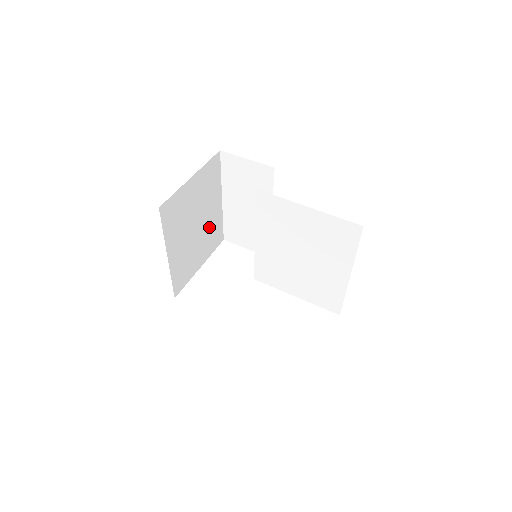
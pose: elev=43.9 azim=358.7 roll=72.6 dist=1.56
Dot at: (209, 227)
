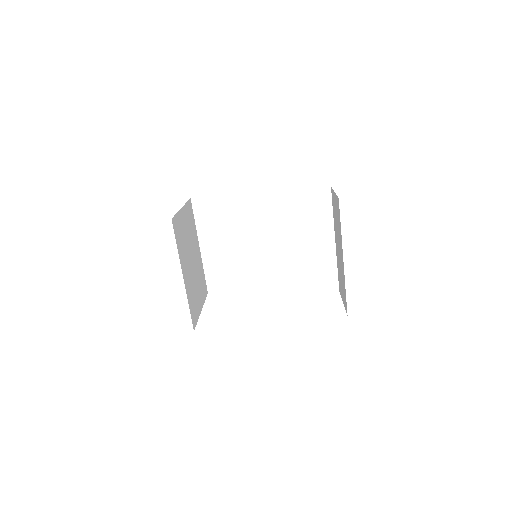
Dot at: (198, 270)
